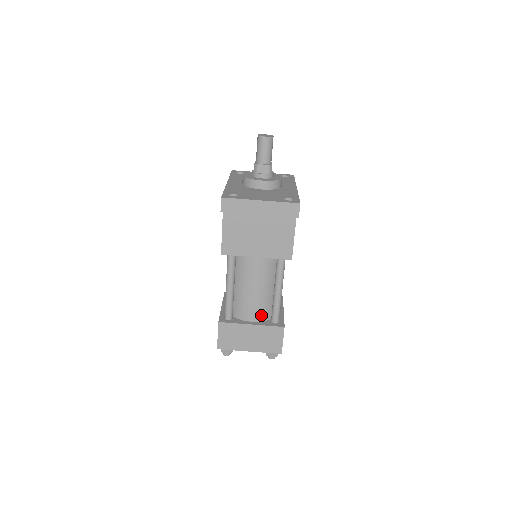
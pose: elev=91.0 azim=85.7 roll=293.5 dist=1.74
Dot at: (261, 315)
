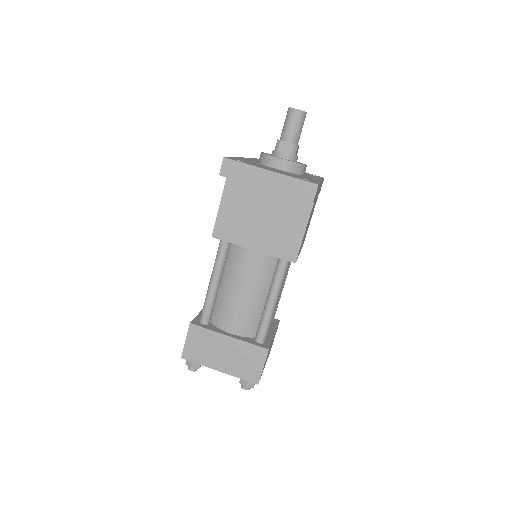
Dot at: (244, 328)
